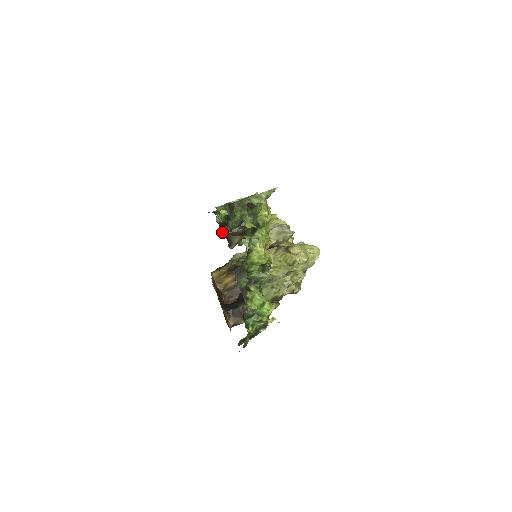
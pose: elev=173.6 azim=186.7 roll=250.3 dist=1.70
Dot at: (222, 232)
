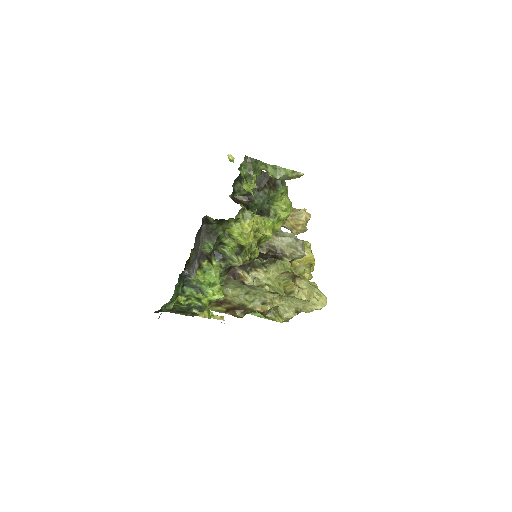
Dot at: occluded
